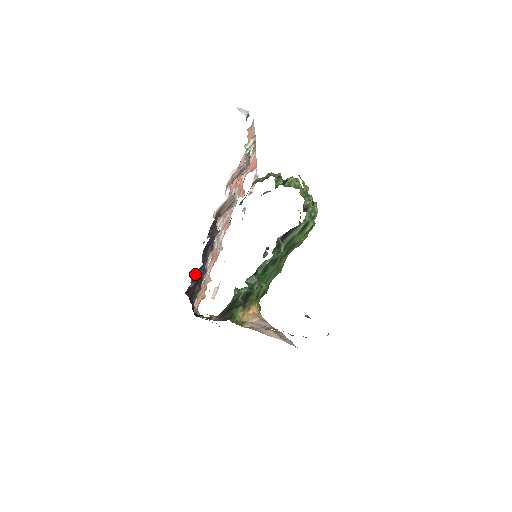
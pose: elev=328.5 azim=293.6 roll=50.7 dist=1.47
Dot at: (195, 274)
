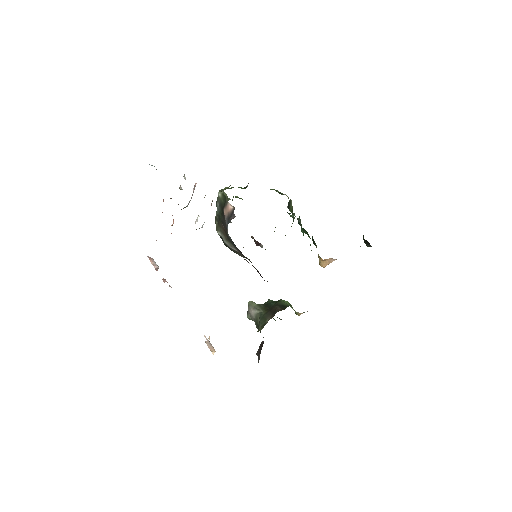
Dot at: occluded
